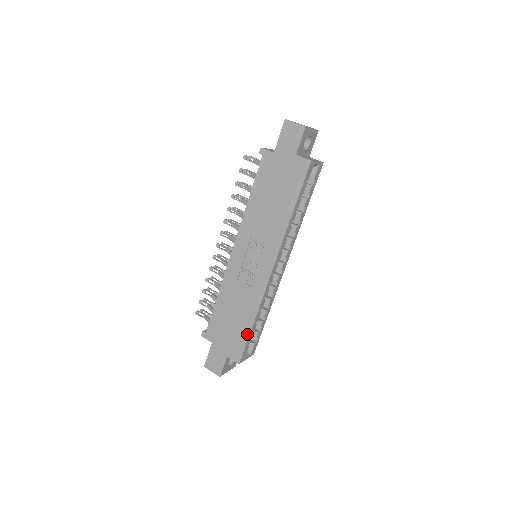
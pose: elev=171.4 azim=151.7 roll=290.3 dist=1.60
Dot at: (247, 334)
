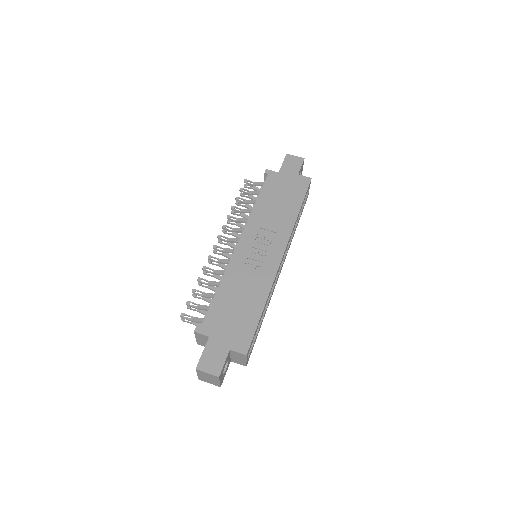
Dot at: (257, 319)
